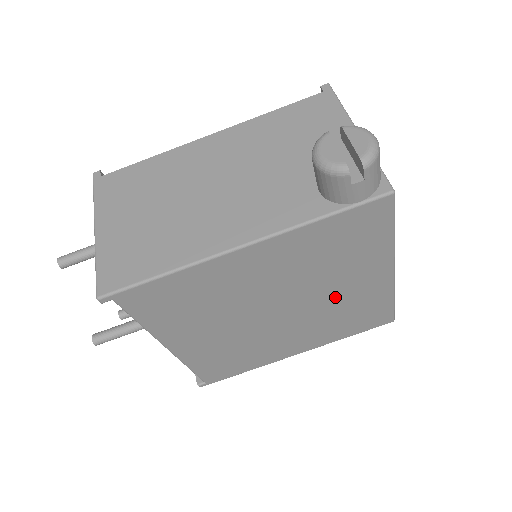
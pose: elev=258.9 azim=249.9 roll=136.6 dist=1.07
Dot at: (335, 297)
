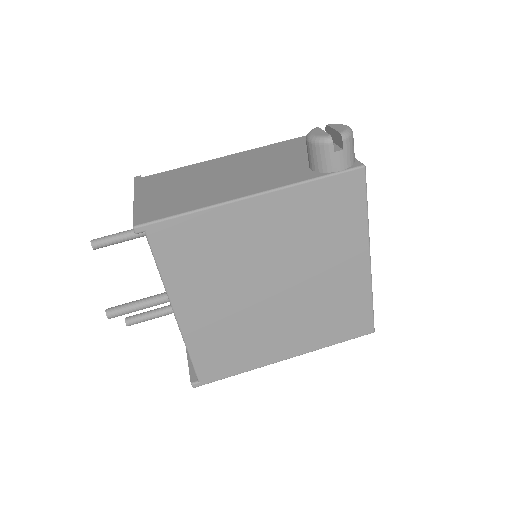
Dot at: (322, 280)
